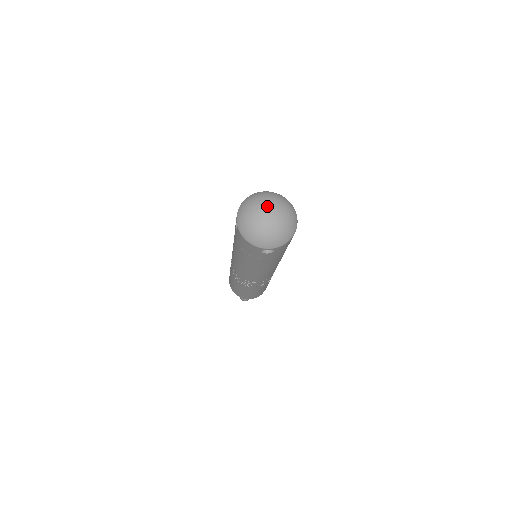
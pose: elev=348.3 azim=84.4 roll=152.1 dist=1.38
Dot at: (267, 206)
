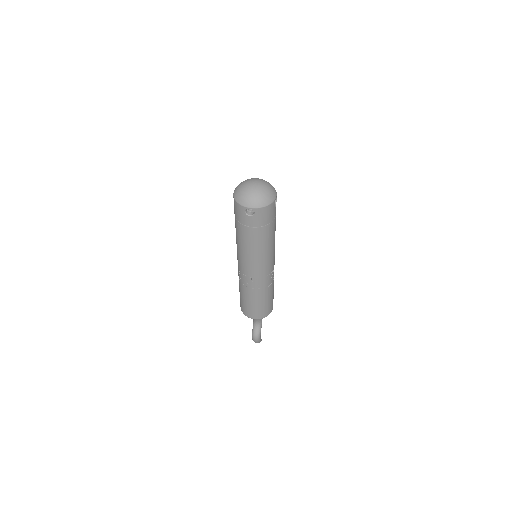
Dot at: (255, 180)
